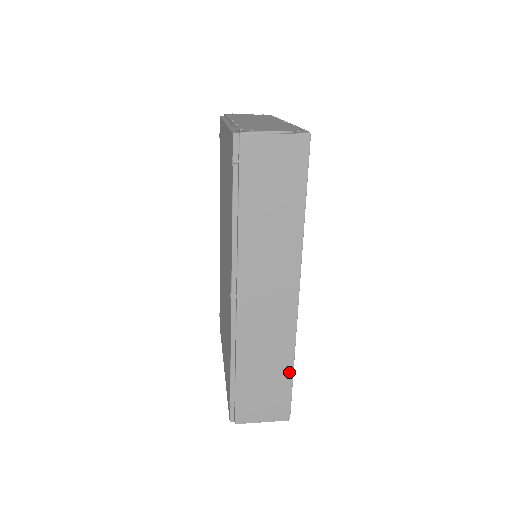
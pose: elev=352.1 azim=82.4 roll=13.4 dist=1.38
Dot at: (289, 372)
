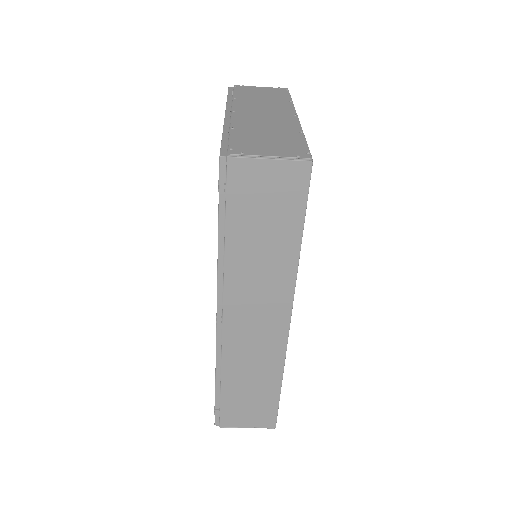
Dot at: (276, 389)
